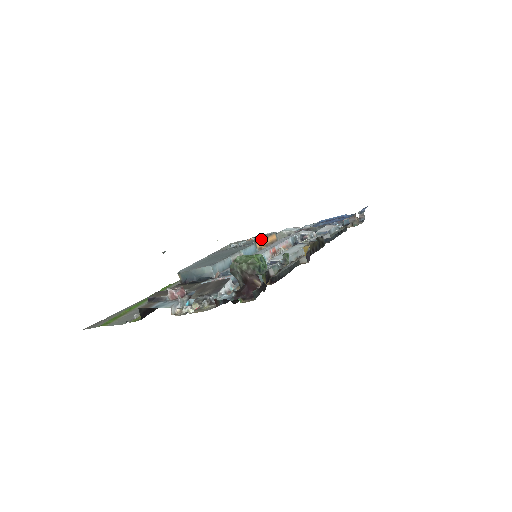
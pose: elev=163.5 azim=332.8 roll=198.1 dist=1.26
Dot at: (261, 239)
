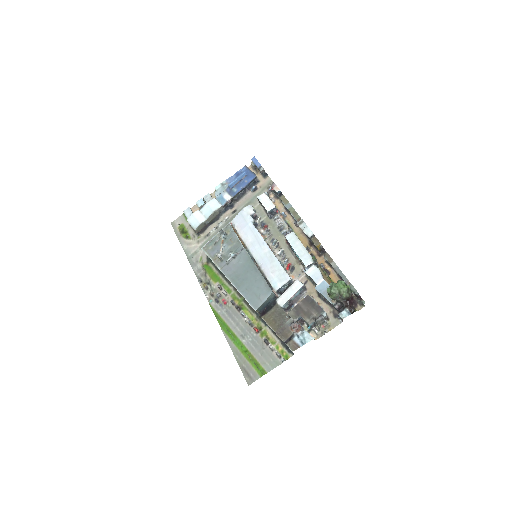
Dot at: (239, 239)
